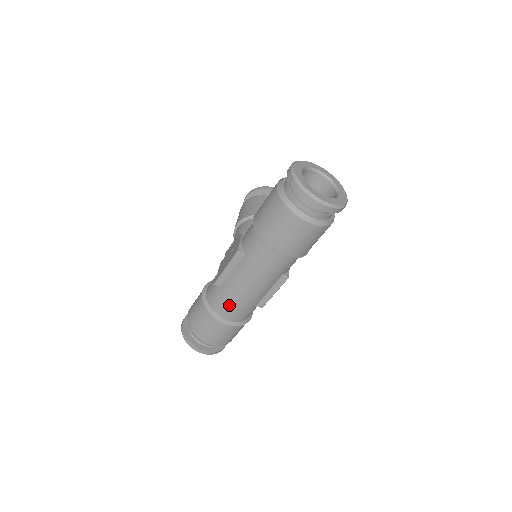
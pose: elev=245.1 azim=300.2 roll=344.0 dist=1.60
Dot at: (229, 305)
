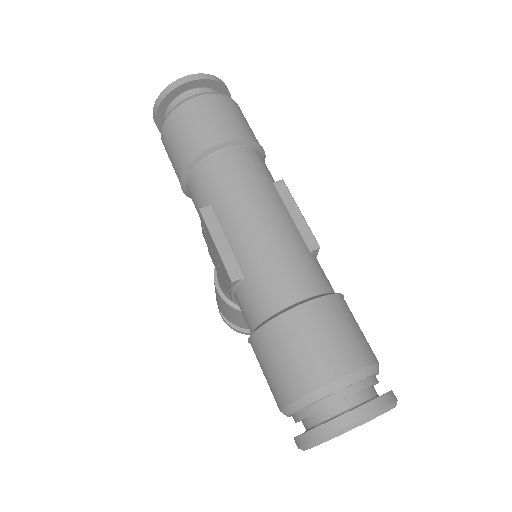
Dot at: (275, 271)
